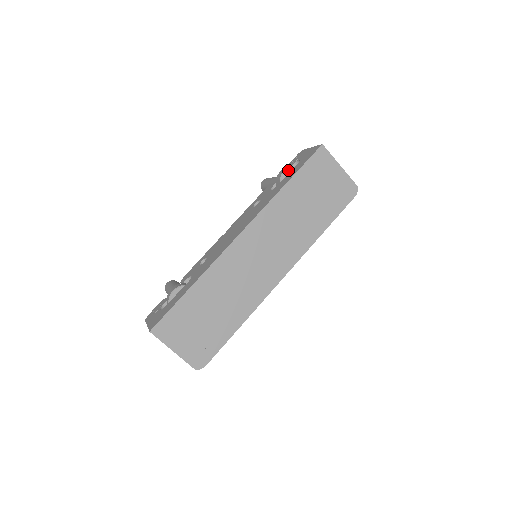
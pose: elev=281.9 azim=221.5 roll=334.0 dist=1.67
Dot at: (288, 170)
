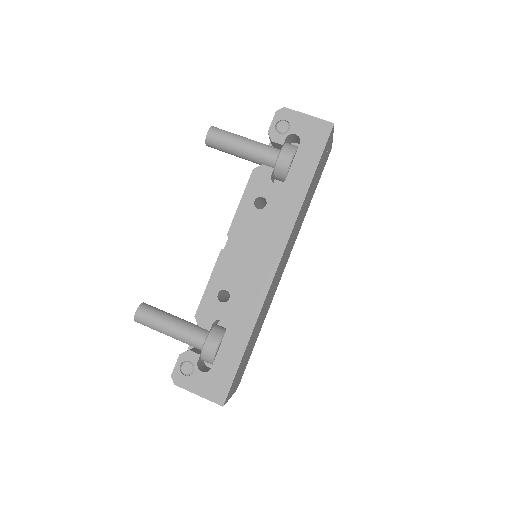
Dot at: (294, 156)
